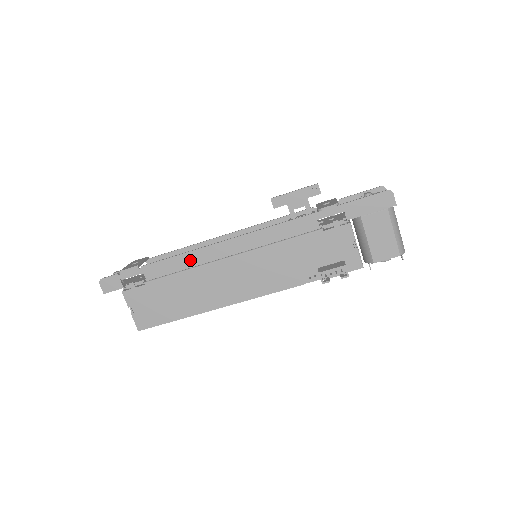
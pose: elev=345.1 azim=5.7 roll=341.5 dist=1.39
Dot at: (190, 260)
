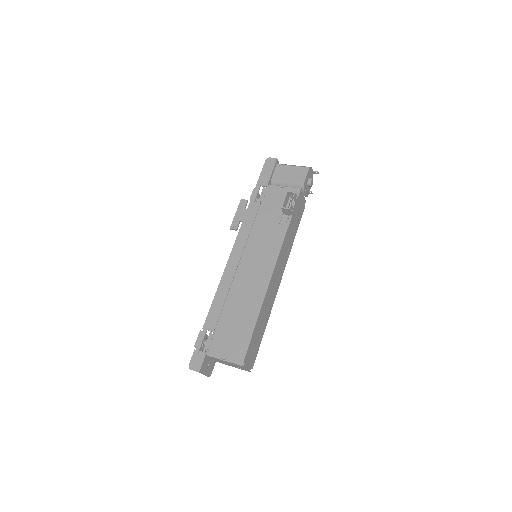
Dot at: (223, 291)
